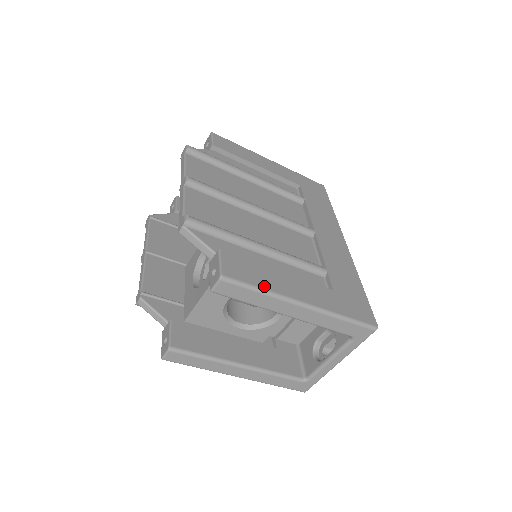
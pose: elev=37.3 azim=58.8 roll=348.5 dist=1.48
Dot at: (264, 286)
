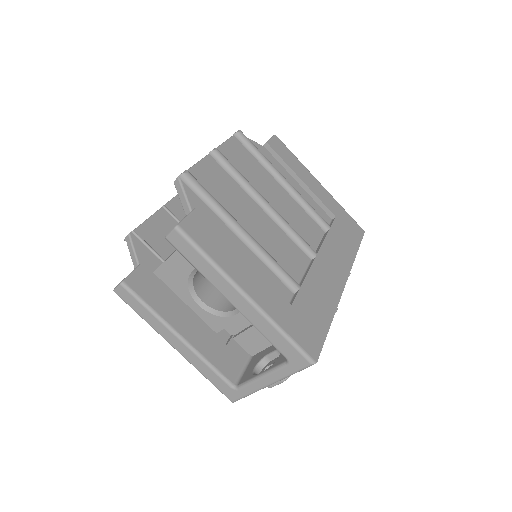
Dot at: (215, 257)
